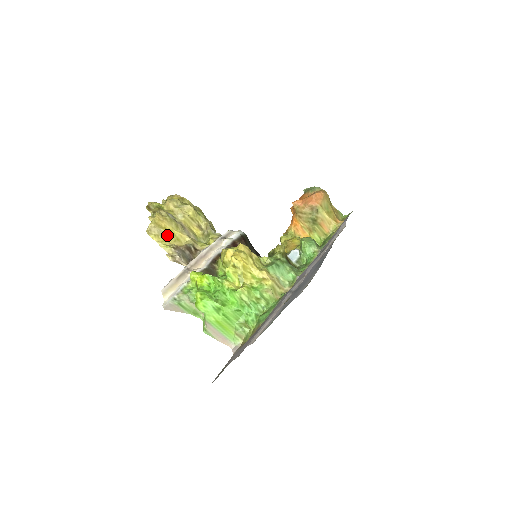
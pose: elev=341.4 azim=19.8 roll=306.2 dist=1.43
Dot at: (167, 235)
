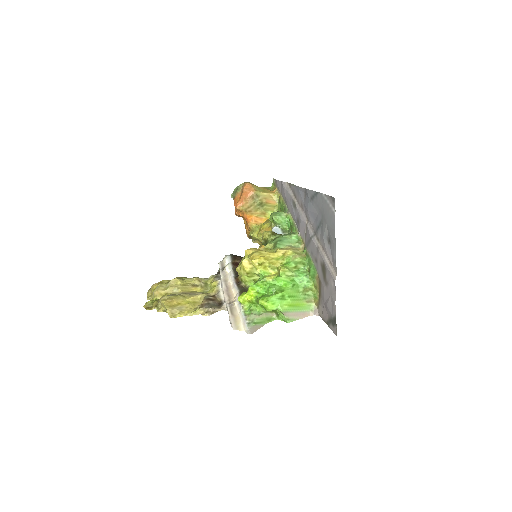
Dot at: (185, 306)
